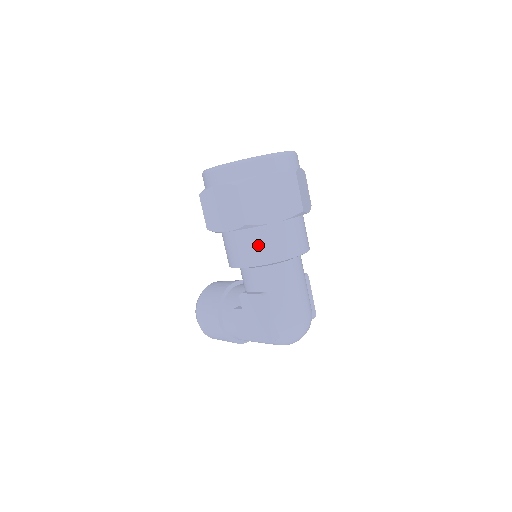
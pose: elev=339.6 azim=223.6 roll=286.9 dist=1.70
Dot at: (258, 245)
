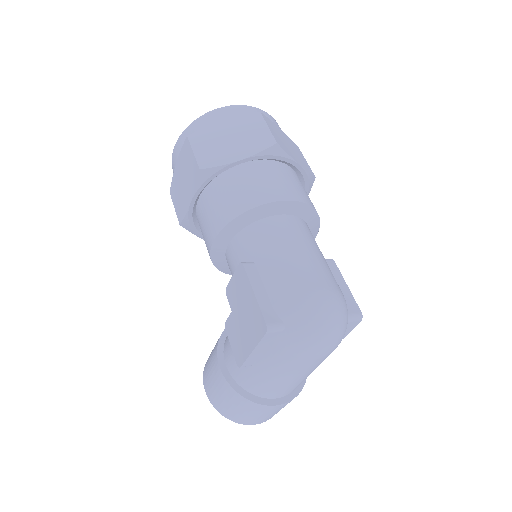
Dot at: (225, 198)
